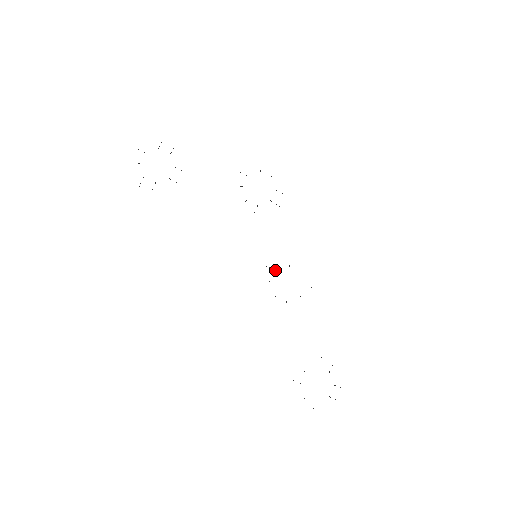
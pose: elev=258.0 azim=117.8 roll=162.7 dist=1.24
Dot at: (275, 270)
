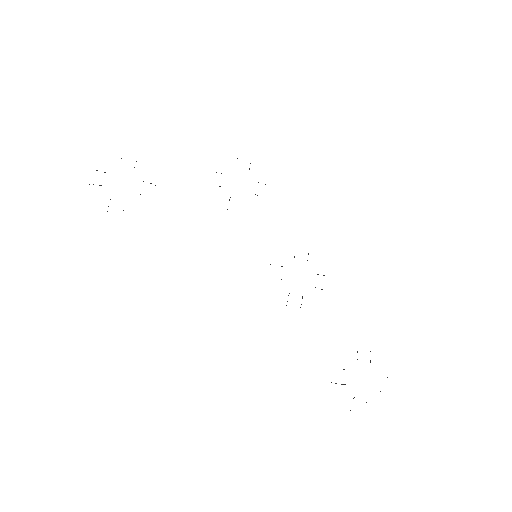
Dot at: (281, 266)
